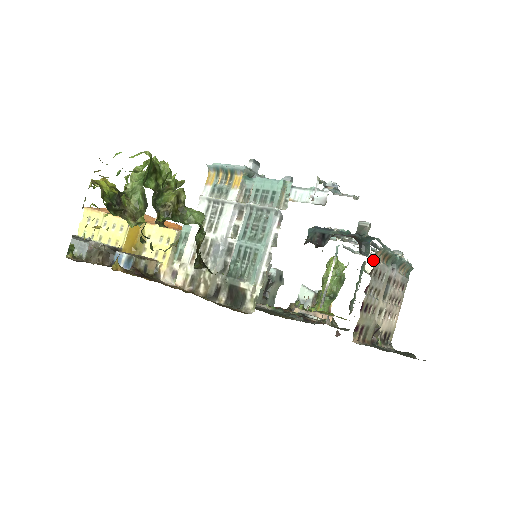
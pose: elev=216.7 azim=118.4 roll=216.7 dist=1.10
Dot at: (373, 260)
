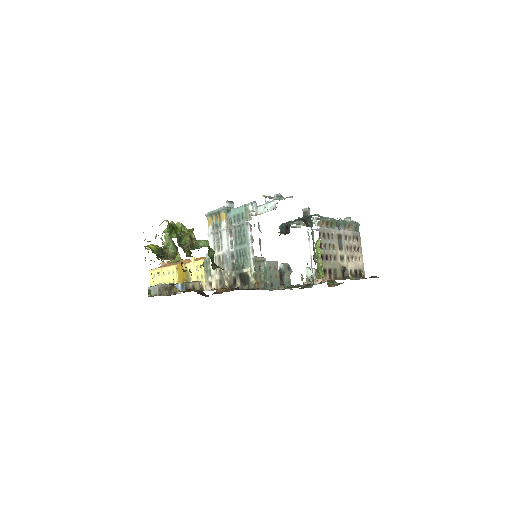
Dot at: occluded
